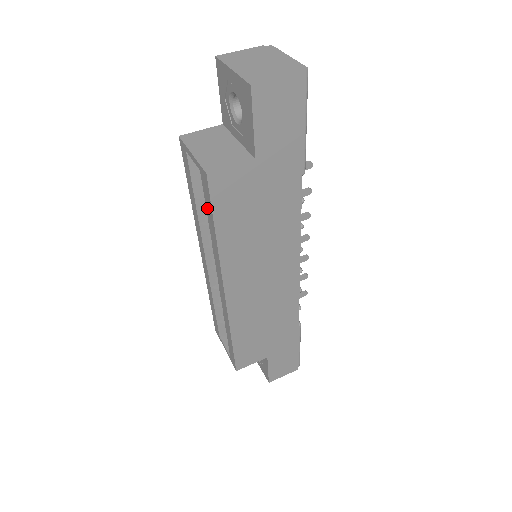
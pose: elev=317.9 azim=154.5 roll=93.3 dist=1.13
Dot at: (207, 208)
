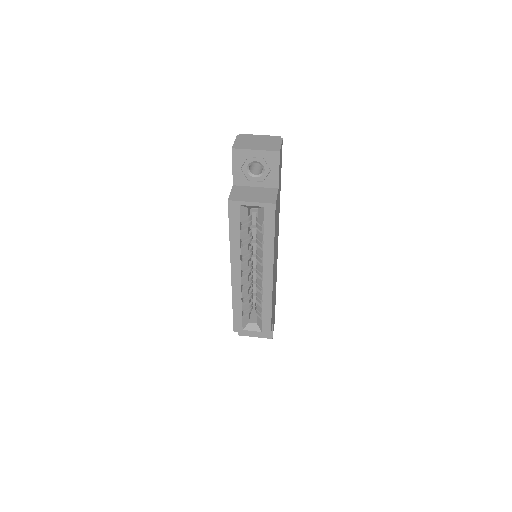
Dot at: (266, 227)
